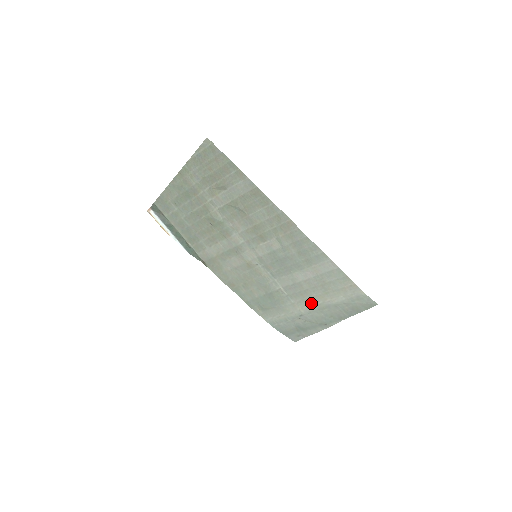
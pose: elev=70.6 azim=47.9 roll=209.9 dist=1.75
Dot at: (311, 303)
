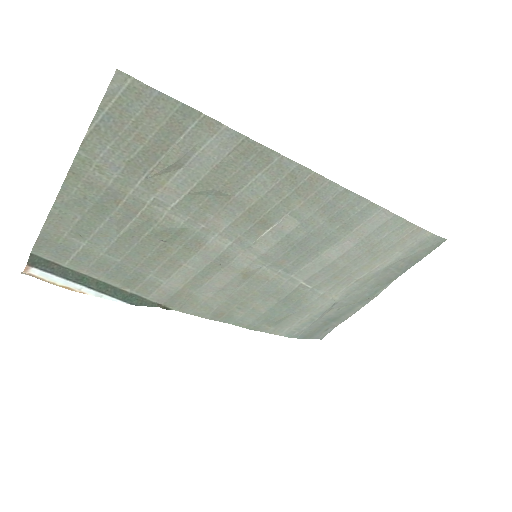
Dot at: (350, 282)
